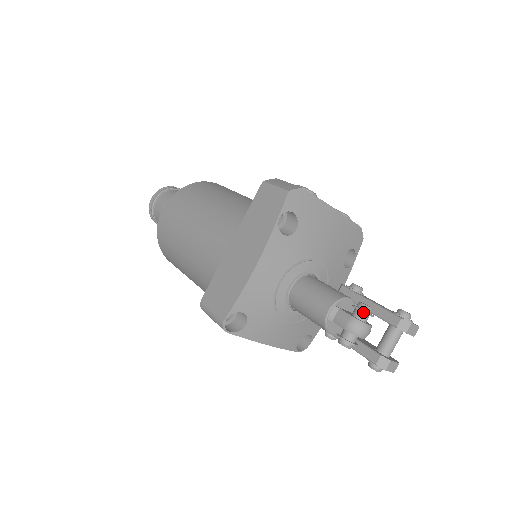
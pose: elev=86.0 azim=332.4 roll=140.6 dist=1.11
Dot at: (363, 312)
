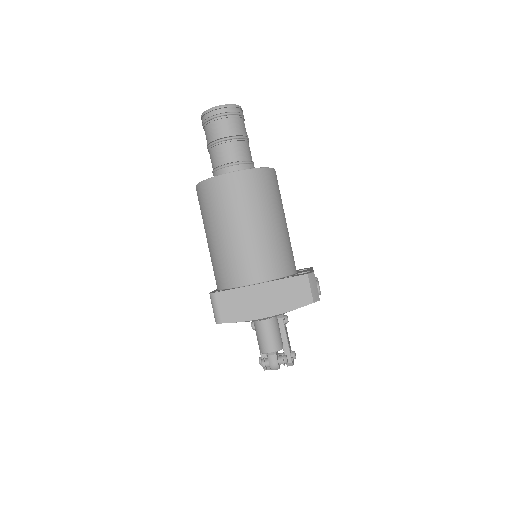
Dot at: (284, 365)
